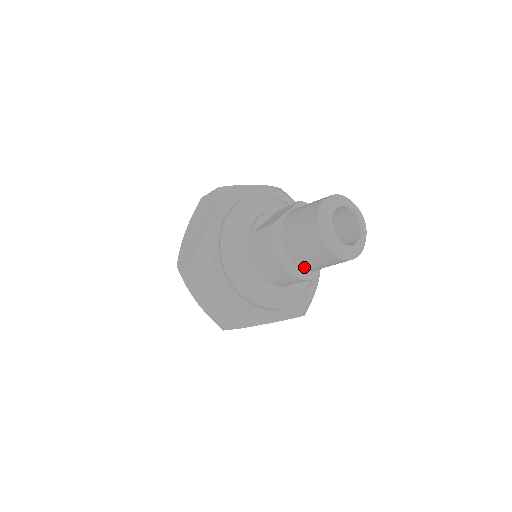
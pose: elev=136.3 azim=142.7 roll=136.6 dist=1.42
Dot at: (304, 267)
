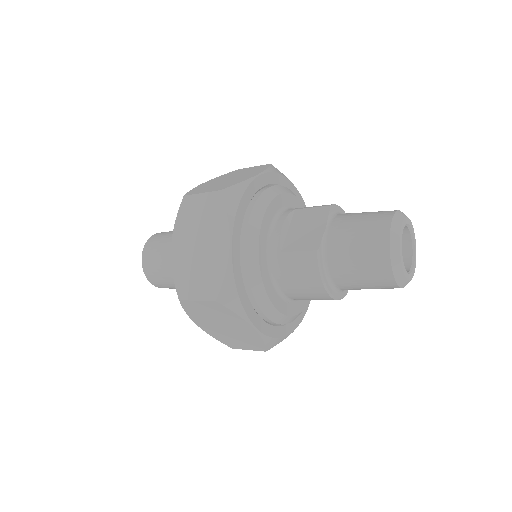
Dot at: (348, 289)
